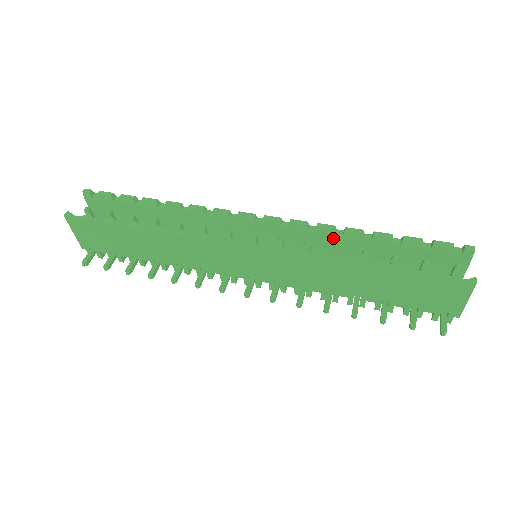
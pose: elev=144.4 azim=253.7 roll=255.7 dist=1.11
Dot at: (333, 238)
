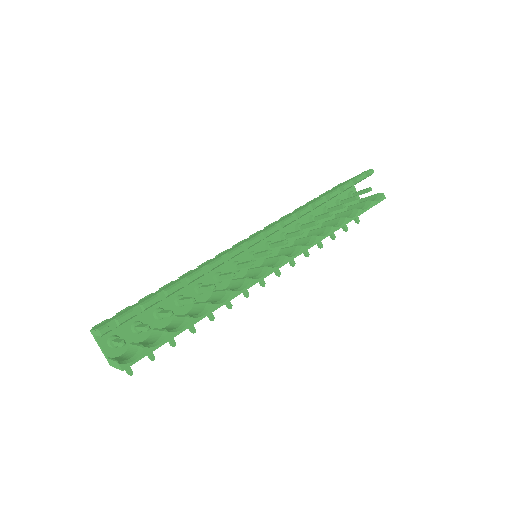
Dot at: occluded
